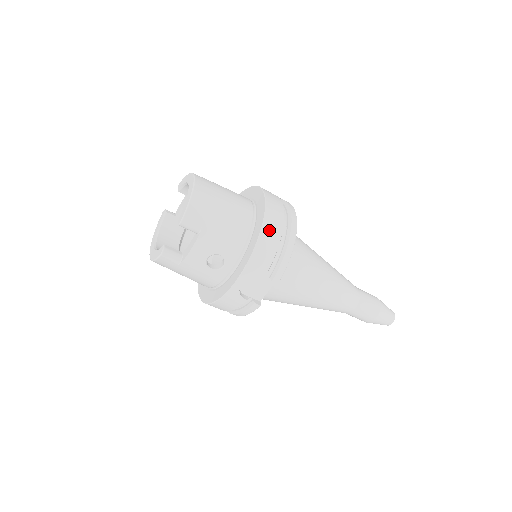
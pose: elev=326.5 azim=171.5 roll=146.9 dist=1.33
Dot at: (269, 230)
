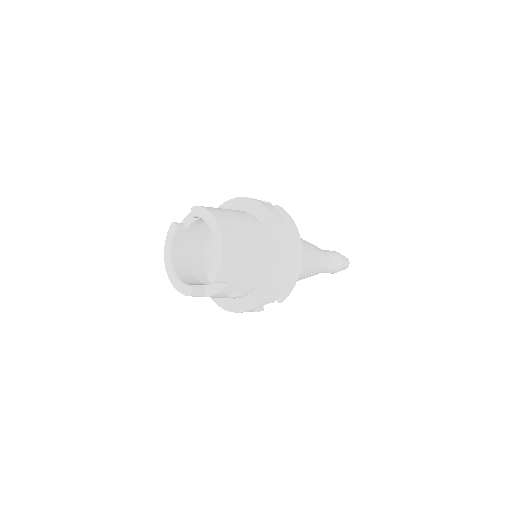
Dot at: (283, 272)
